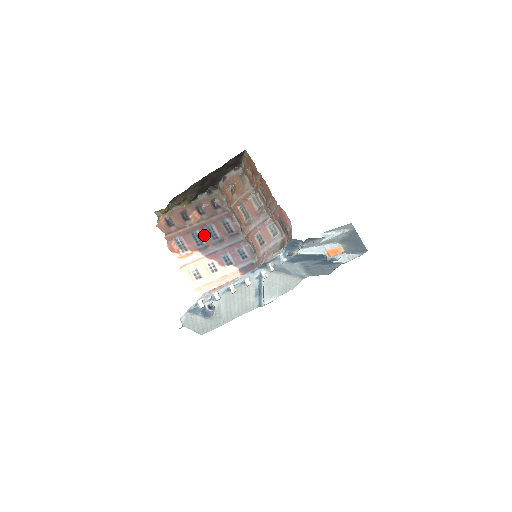
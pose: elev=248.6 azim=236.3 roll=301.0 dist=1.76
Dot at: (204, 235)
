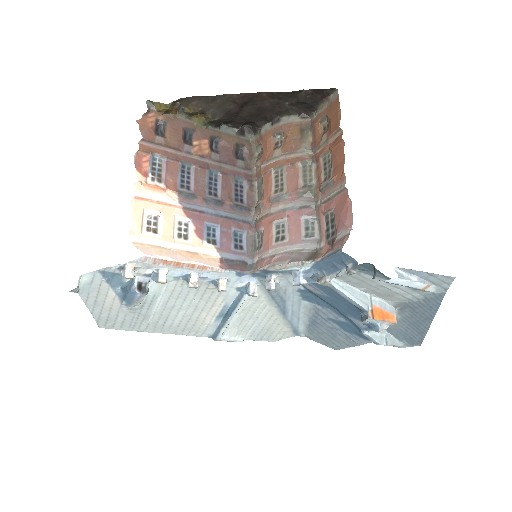
Dot at: (199, 179)
